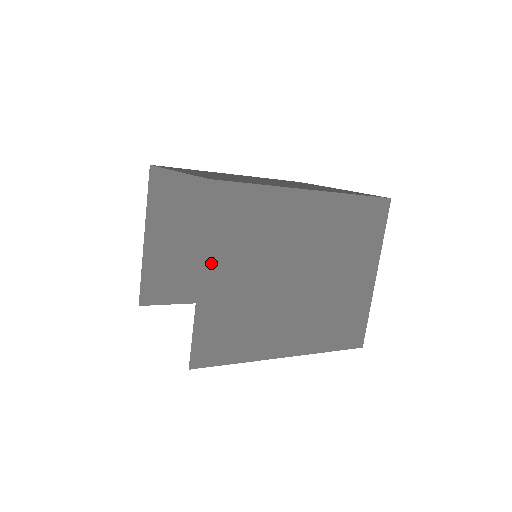
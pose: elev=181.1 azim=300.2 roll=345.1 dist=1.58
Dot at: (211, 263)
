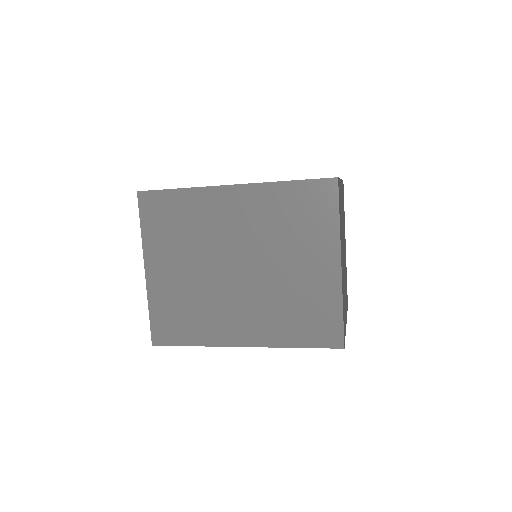
Dot at: (152, 257)
